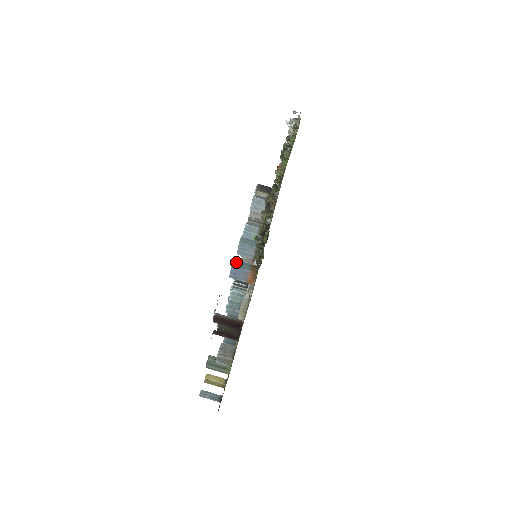
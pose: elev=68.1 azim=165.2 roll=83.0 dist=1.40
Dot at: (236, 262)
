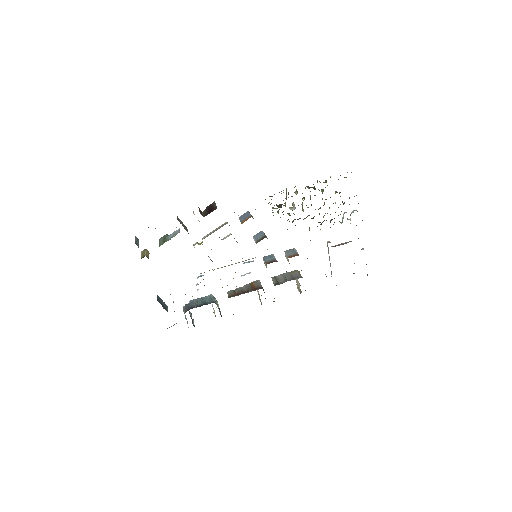
Dot at: occluded
